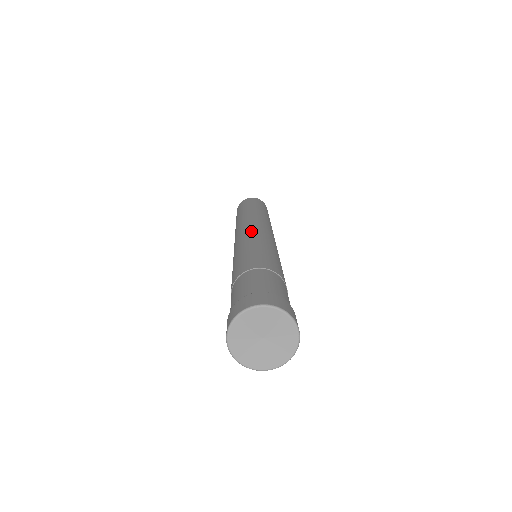
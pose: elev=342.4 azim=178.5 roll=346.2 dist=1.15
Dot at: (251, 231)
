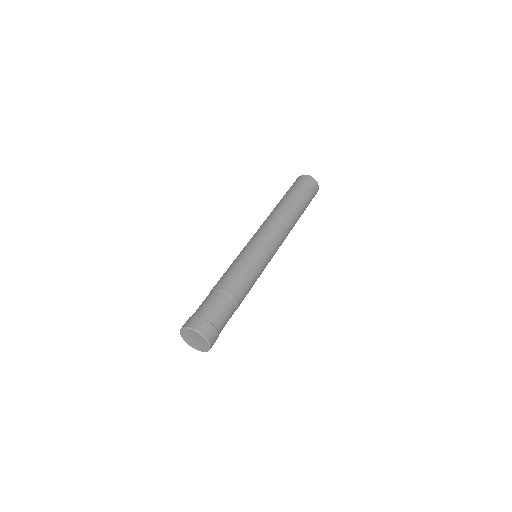
Dot at: (267, 244)
